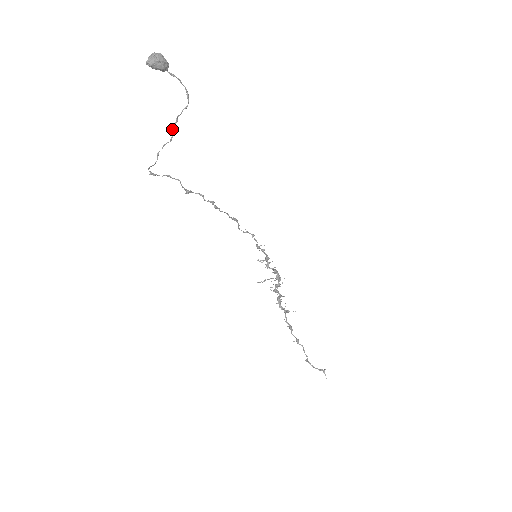
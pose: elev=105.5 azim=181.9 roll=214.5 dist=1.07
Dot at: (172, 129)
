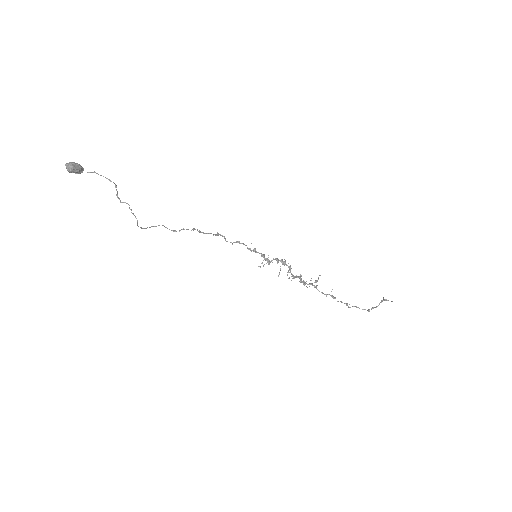
Dot at: (122, 202)
